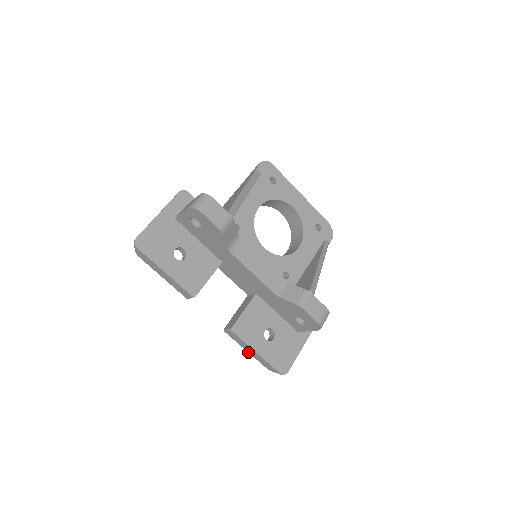
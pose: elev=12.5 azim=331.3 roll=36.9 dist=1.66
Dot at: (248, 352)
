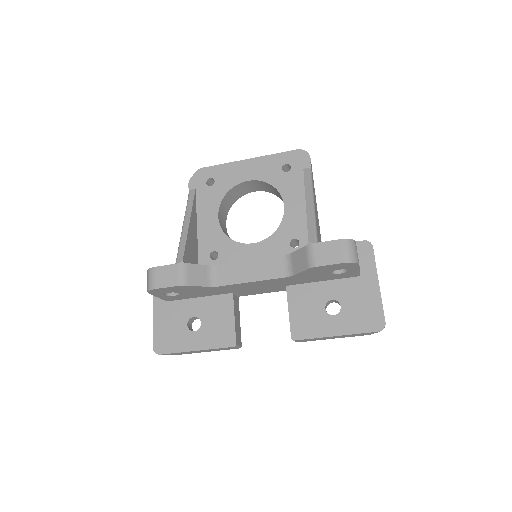
Dot at: occluded
